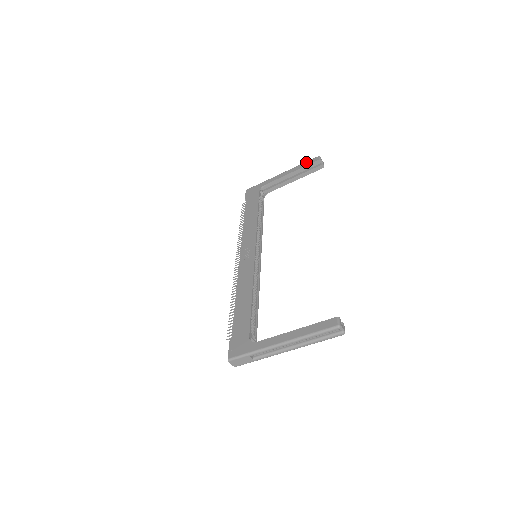
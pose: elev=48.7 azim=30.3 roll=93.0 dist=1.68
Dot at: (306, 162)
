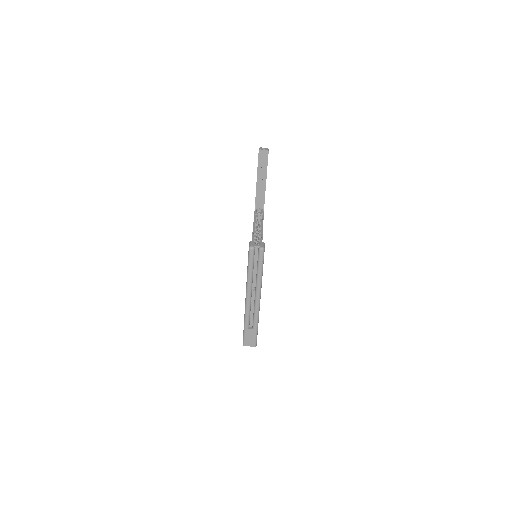
Dot at: occluded
